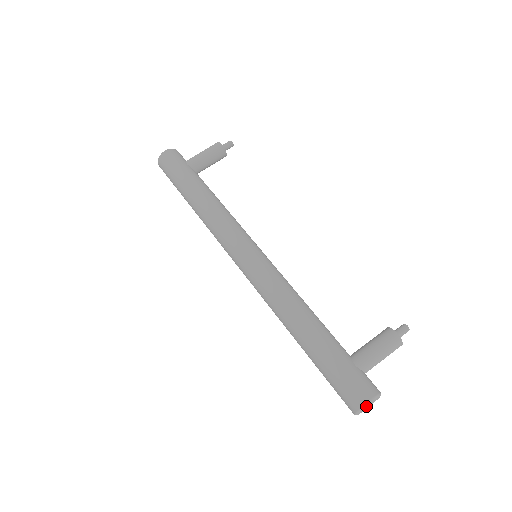
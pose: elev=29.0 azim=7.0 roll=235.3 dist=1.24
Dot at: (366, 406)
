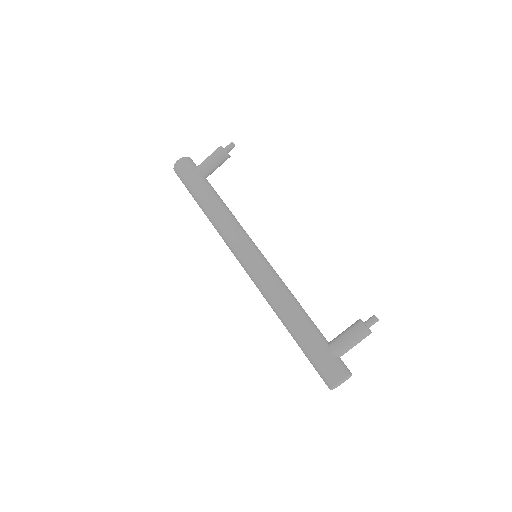
Dot at: occluded
